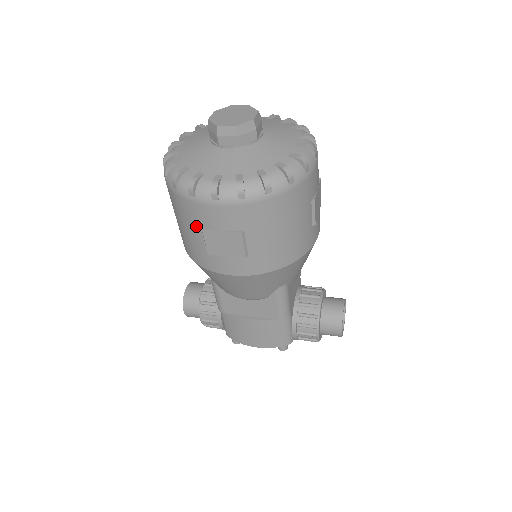
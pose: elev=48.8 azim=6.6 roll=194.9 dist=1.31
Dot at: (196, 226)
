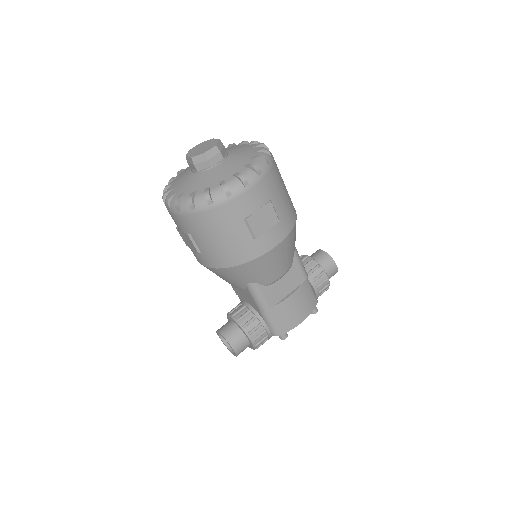
Dot at: (239, 222)
